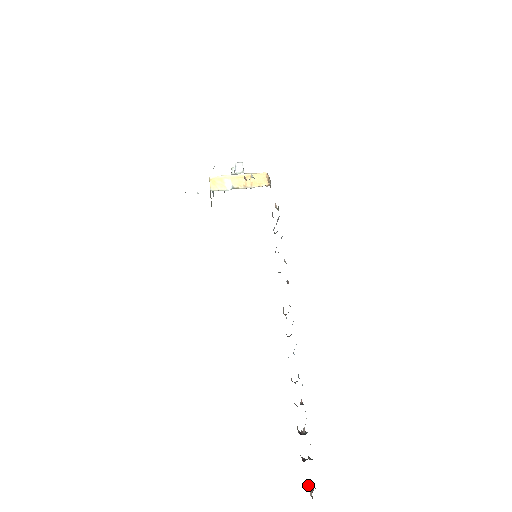
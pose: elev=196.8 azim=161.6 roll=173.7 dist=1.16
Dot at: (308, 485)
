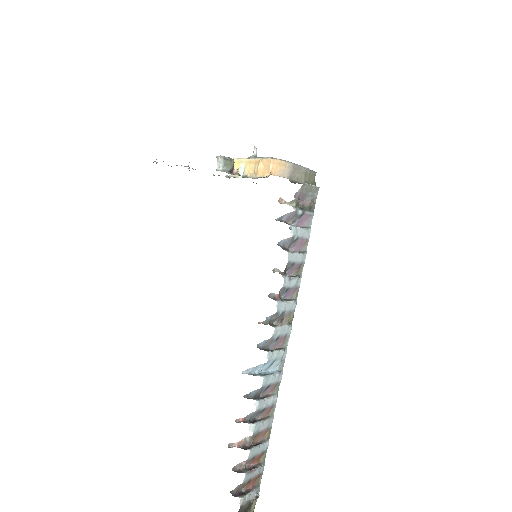
Dot at: (250, 489)
